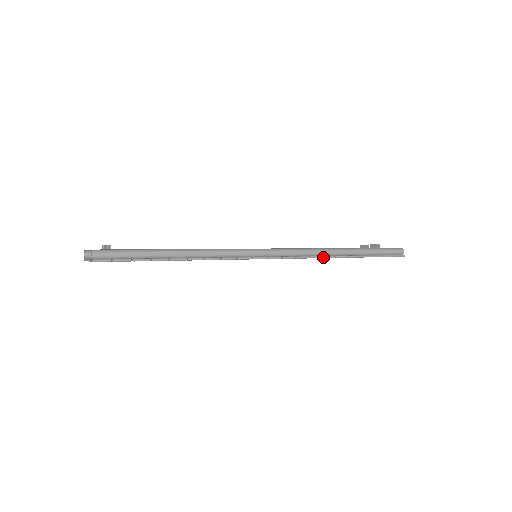
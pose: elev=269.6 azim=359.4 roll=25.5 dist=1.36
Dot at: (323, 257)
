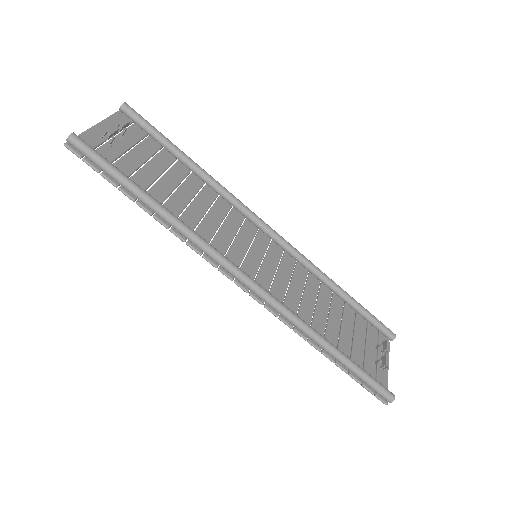
Dot at: (293, 329)
